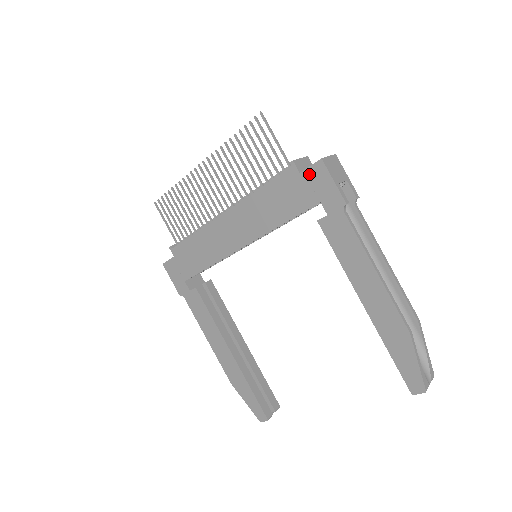
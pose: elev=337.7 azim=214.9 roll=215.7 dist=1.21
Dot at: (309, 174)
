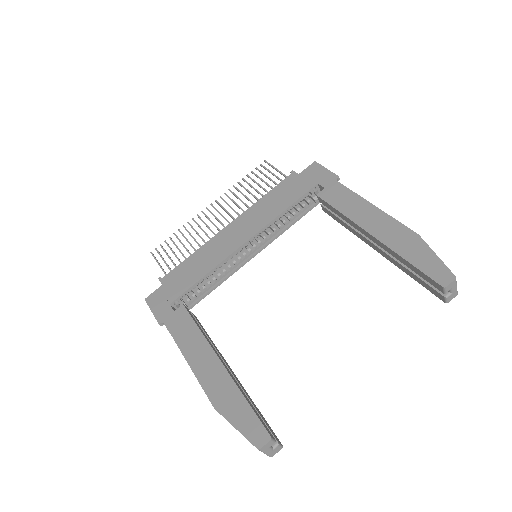
Dot at: (306, 172)
